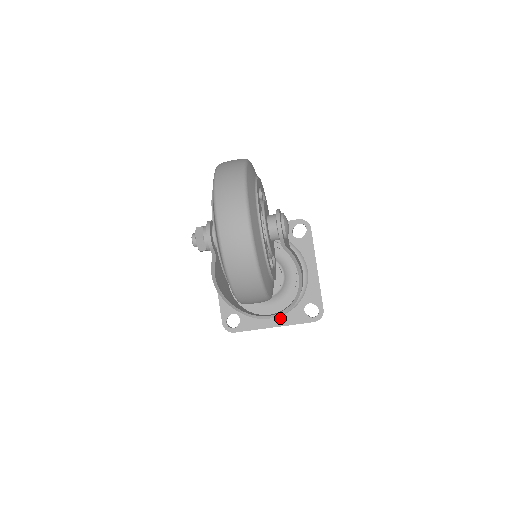
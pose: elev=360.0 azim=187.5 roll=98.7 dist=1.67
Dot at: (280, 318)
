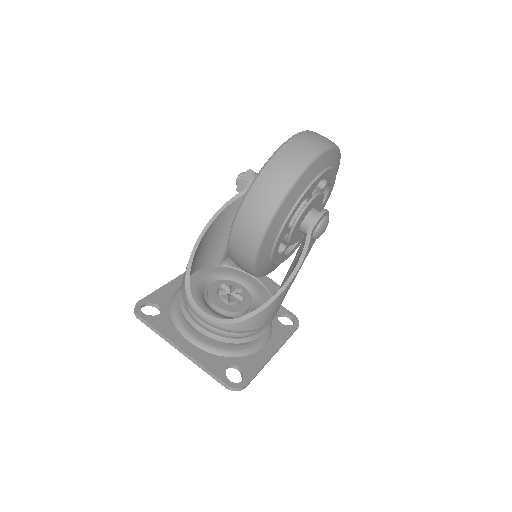
Dot at: (197, 349)
